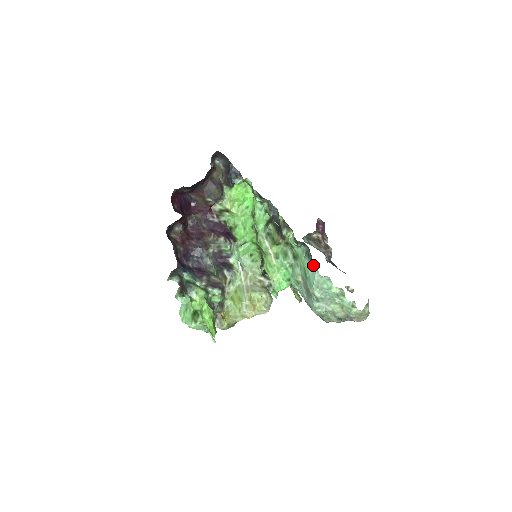
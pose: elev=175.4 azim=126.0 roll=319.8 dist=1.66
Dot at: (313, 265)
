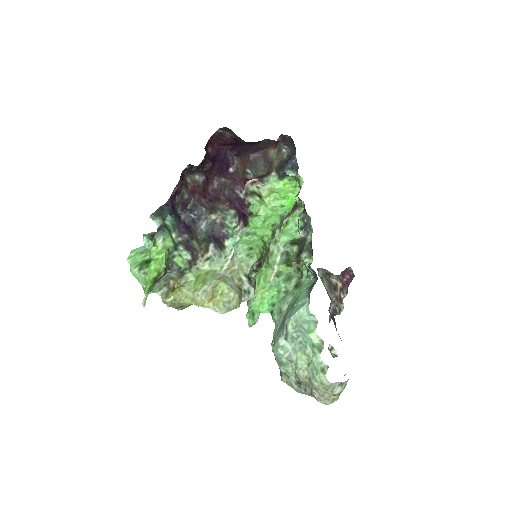
Dot at: (308, 296)
